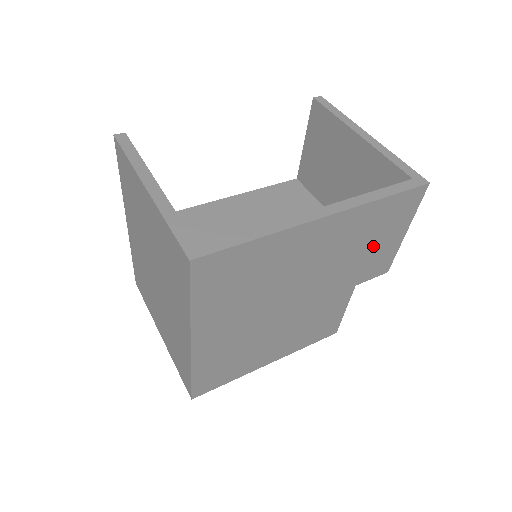
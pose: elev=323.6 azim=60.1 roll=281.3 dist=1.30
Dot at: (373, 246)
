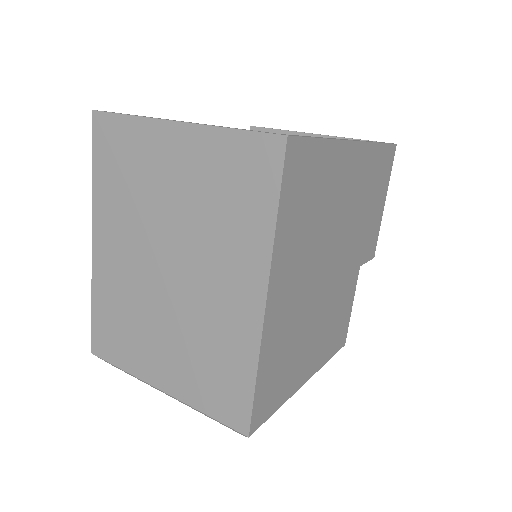
Dot at: (371, 210)
